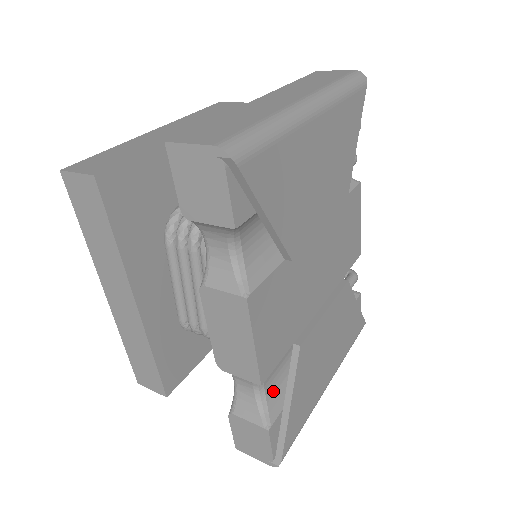
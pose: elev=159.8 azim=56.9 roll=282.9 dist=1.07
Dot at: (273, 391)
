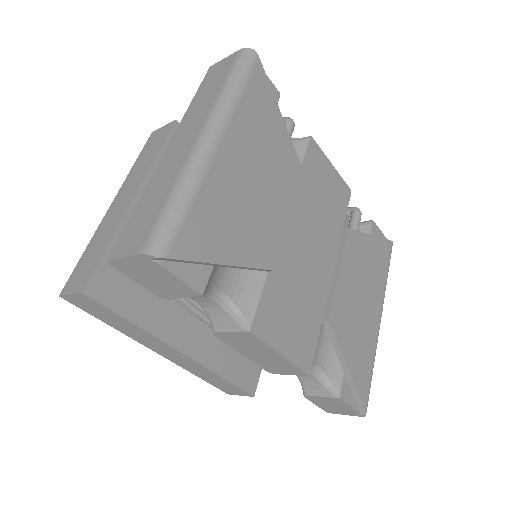
Dot at: (328, 363)
